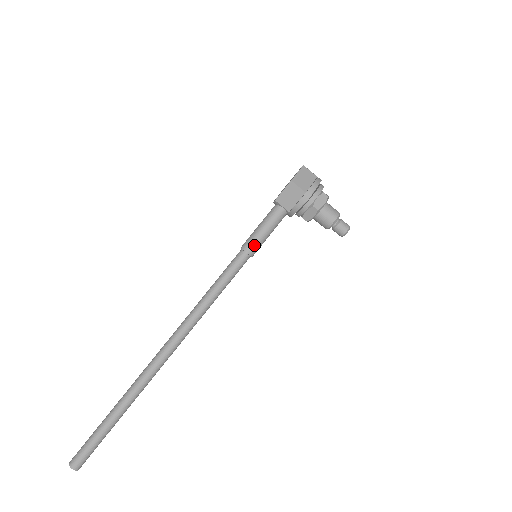
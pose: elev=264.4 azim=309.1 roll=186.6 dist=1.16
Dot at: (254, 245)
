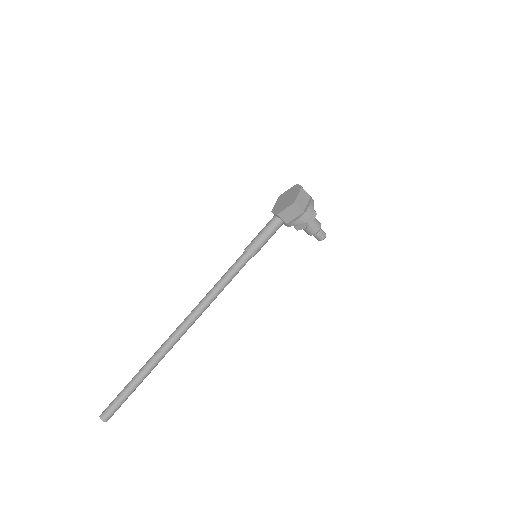
Dot at: (257, 249)
